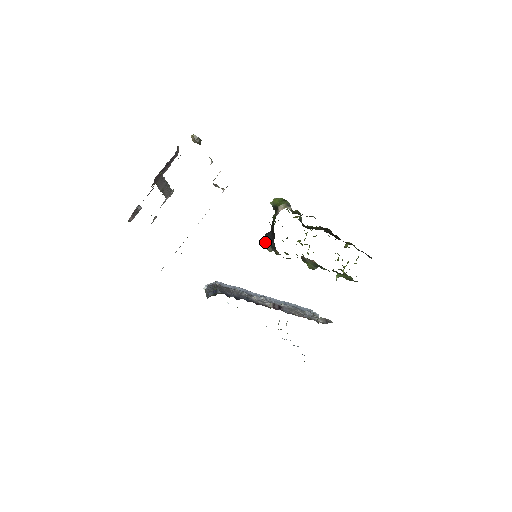
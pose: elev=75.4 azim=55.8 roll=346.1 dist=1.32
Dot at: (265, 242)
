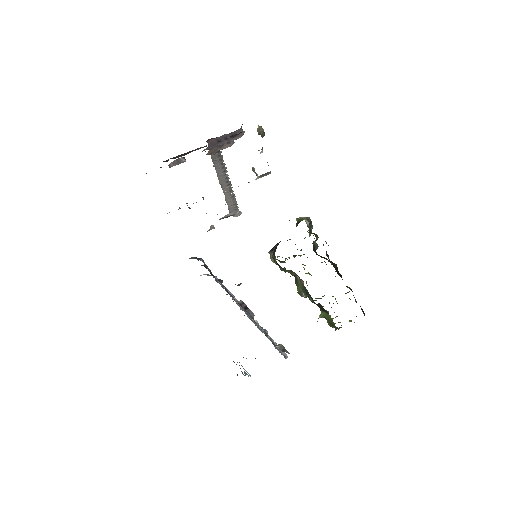
Dot at: (272, 249)
